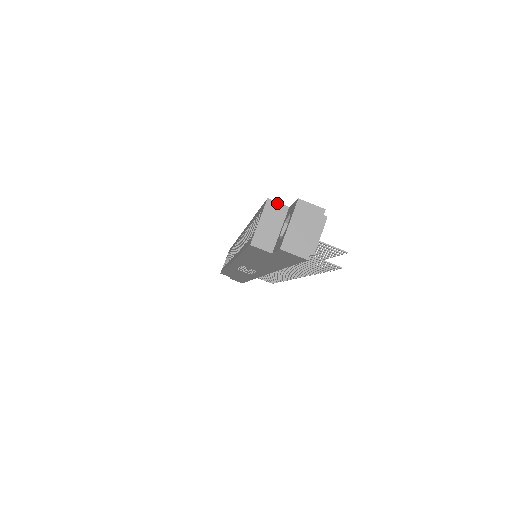
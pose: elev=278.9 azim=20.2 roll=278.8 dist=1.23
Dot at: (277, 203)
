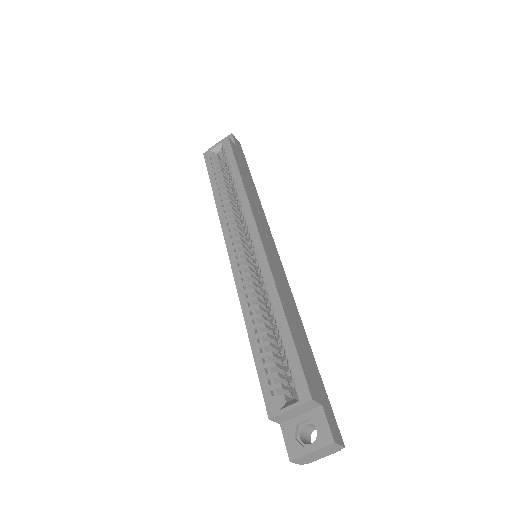
Dot at: (316, 402)
